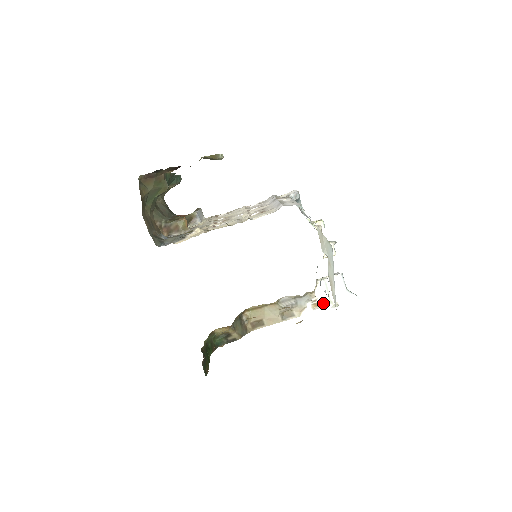
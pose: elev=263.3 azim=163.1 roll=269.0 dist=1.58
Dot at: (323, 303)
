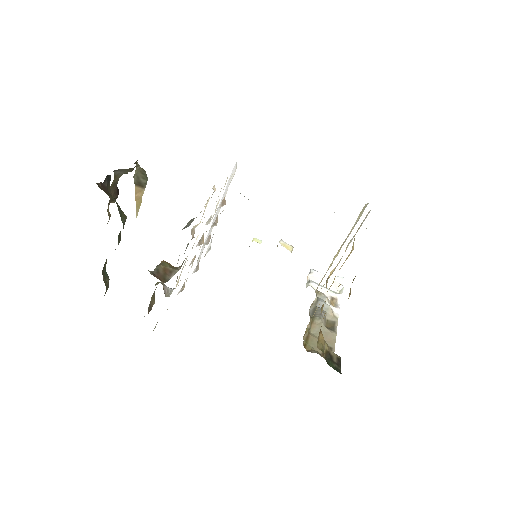
Dot at: (333, 298)
